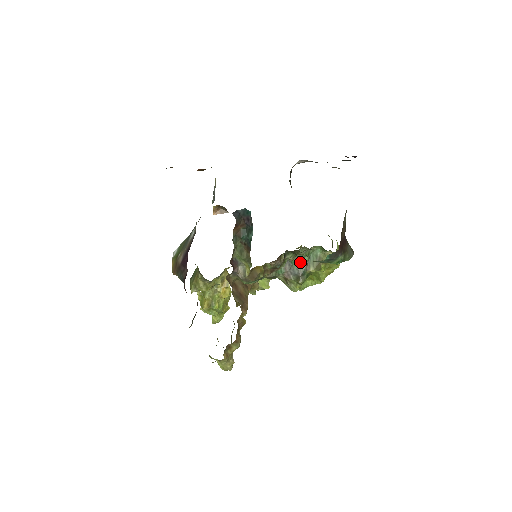
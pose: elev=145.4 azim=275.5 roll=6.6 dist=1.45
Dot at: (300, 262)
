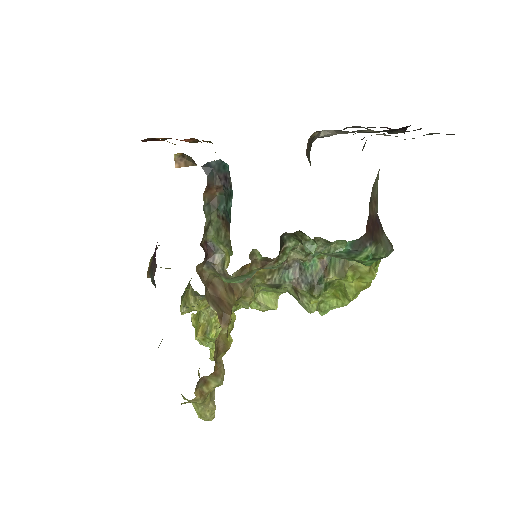
Dot at: (316, 265)
